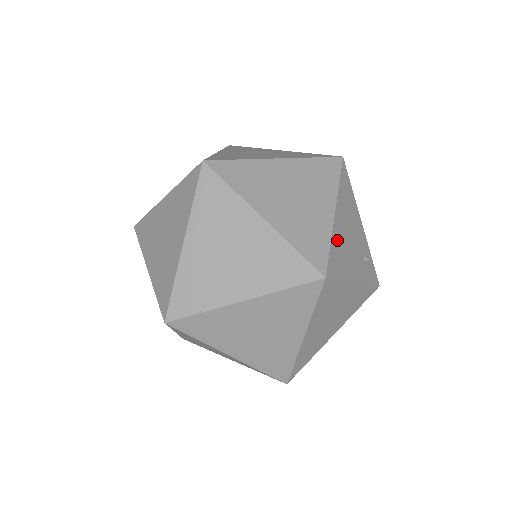
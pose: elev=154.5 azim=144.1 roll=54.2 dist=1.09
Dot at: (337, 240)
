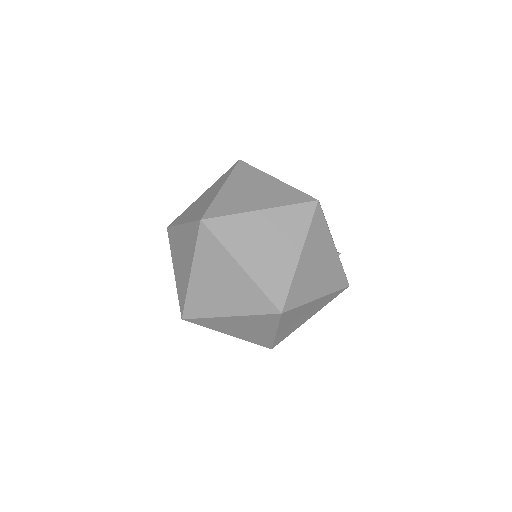
Dot at: occluded
